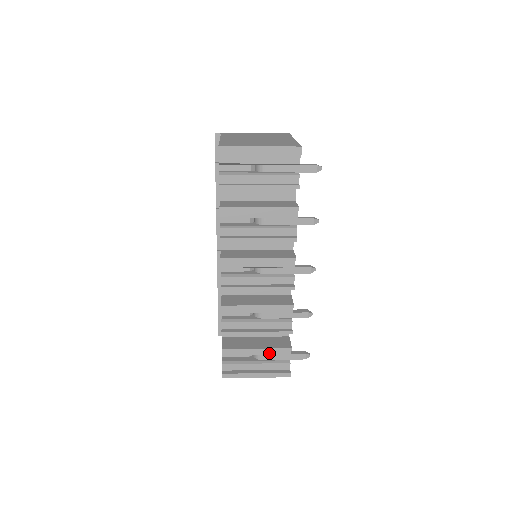
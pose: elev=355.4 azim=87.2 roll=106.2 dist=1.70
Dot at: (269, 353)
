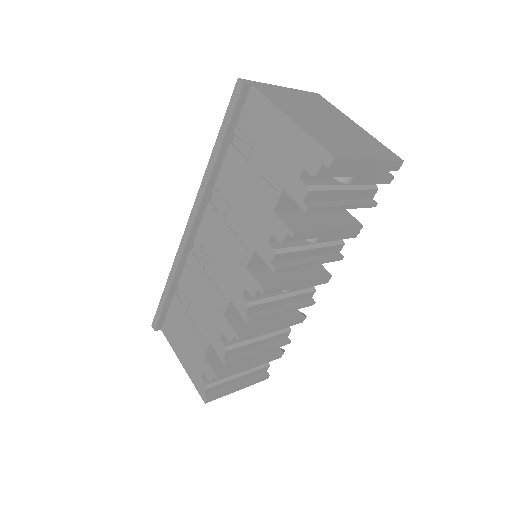
Dot at: occluded
